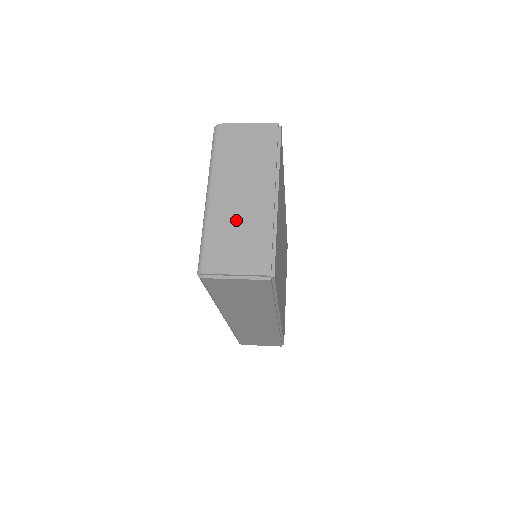
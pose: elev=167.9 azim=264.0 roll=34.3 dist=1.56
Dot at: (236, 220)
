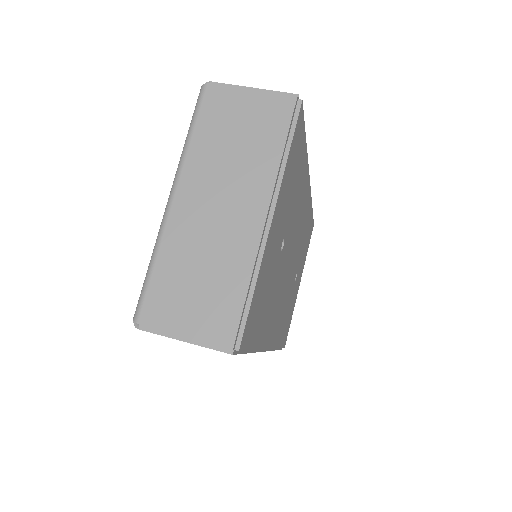
Dot at: (201, 249)
